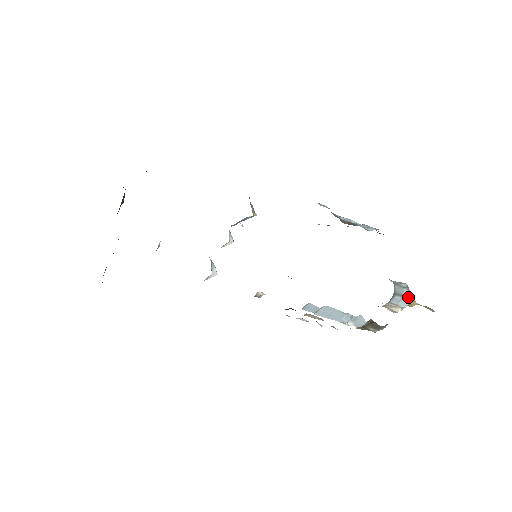
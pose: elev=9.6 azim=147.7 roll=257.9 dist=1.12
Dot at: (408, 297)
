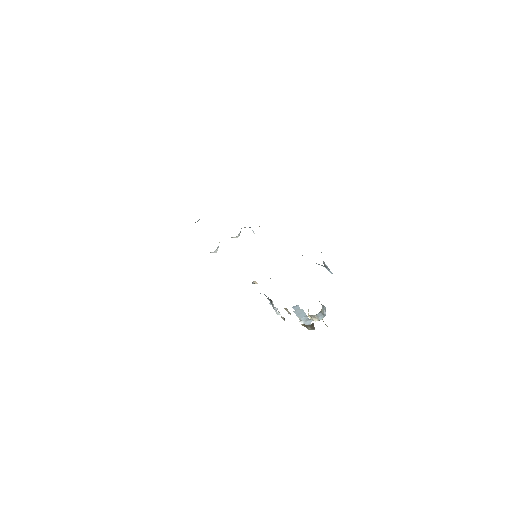
Dot at: (325, 315)
